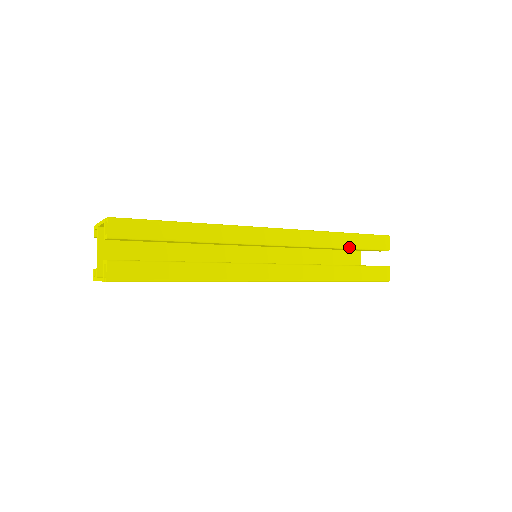
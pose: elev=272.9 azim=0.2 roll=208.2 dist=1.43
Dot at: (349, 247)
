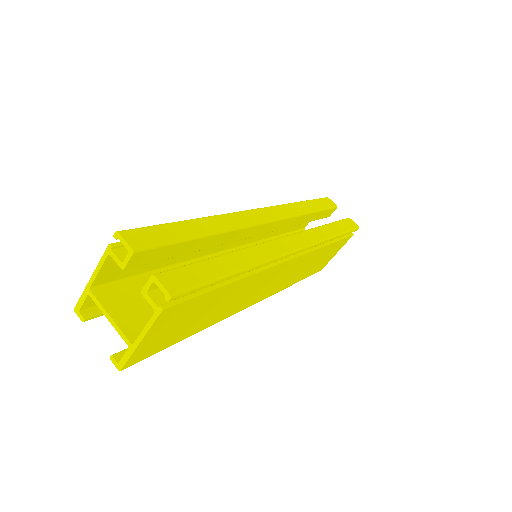
Dot at: (315, 210)
